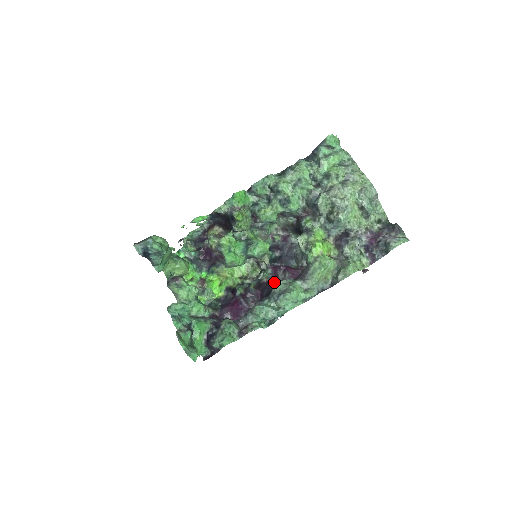
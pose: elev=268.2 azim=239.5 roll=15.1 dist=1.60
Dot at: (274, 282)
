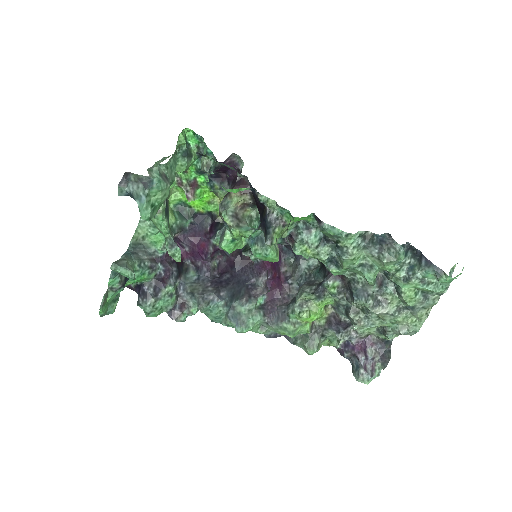
Dot at: (251, 274)
